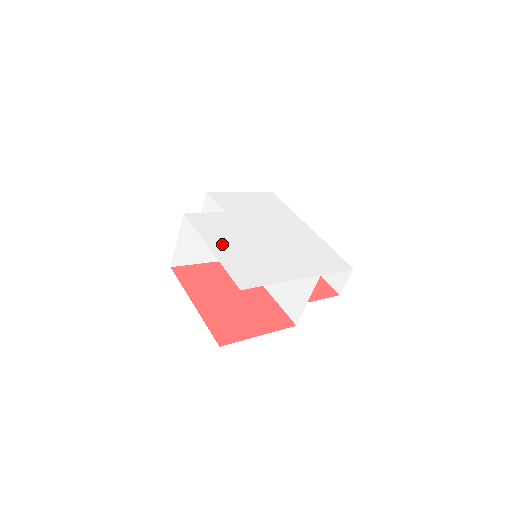
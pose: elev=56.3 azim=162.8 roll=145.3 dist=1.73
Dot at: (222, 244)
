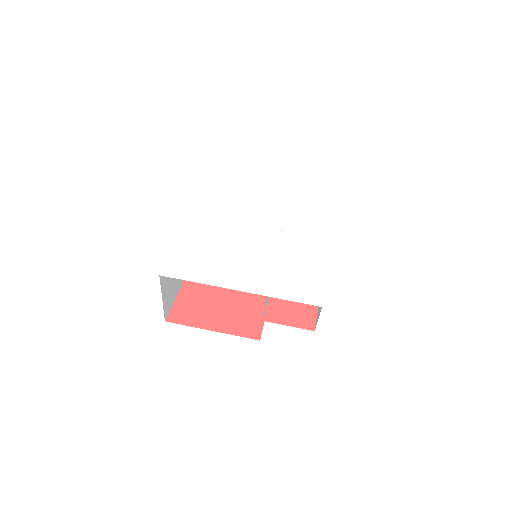
Dot at: (200, 231)
